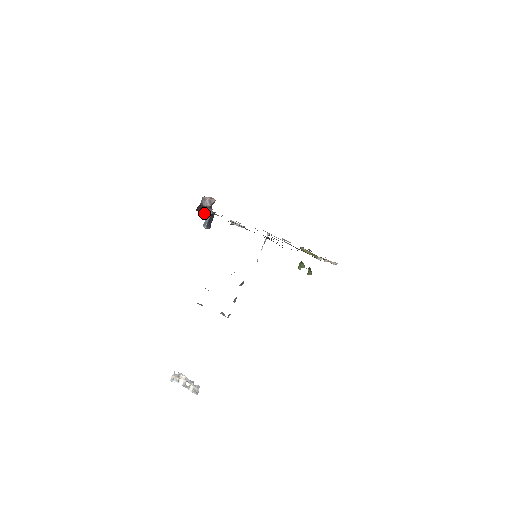
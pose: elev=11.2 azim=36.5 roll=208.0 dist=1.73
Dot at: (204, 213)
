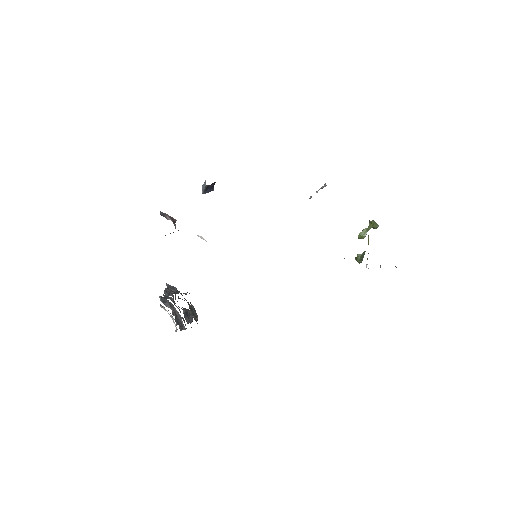
Dot at: occluded
